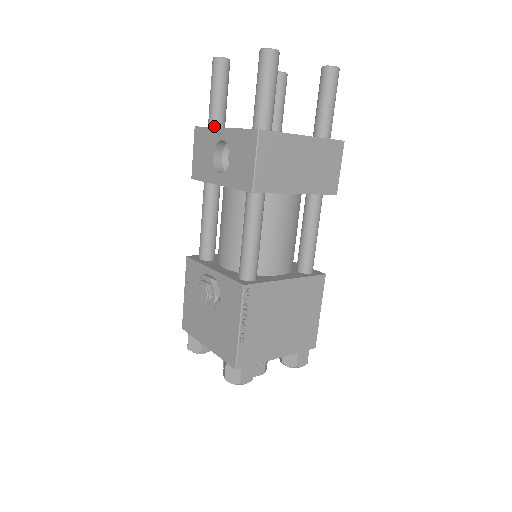
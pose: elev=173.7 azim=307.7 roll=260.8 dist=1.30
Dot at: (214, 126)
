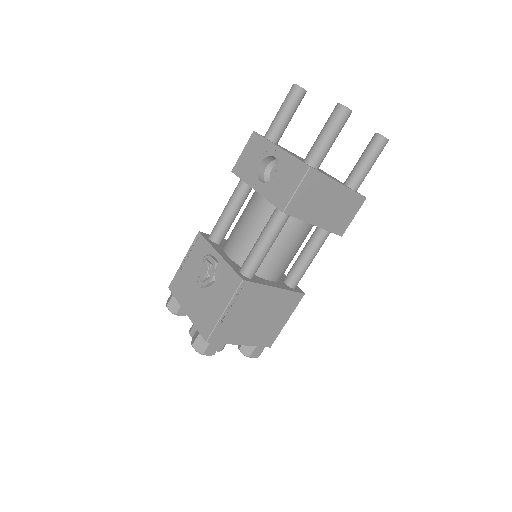
Dot at: (270, 139)
